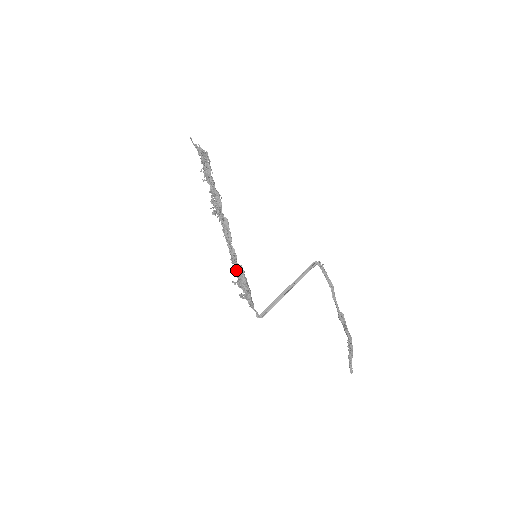
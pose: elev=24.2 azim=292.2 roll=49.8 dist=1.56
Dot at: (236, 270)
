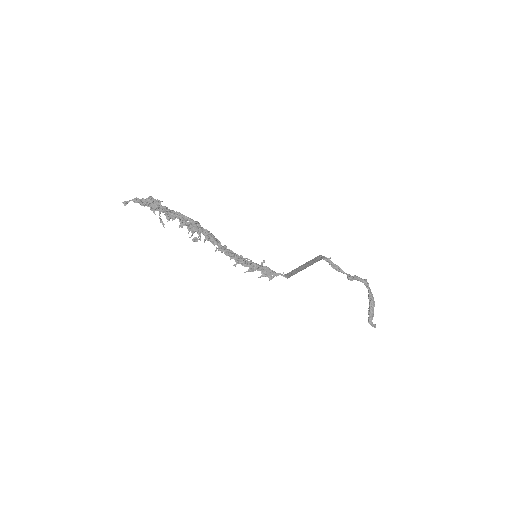
Dot at: occluded
